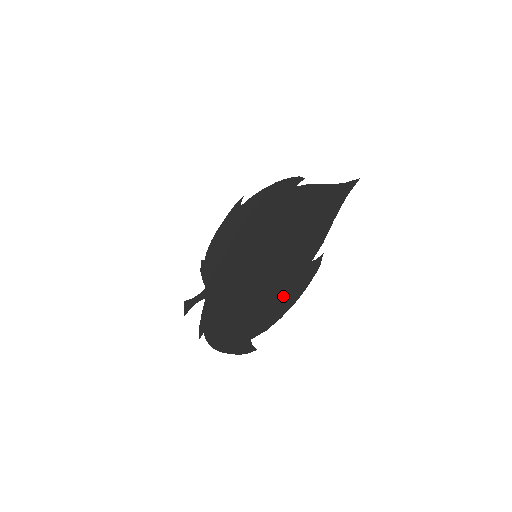
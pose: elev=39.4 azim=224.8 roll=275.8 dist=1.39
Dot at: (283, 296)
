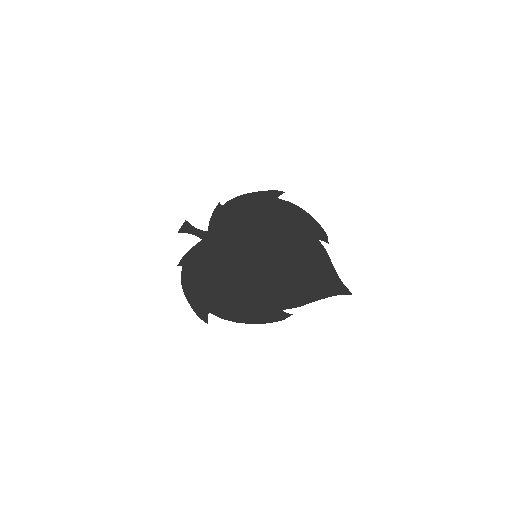
Dot at: (249, 310)
